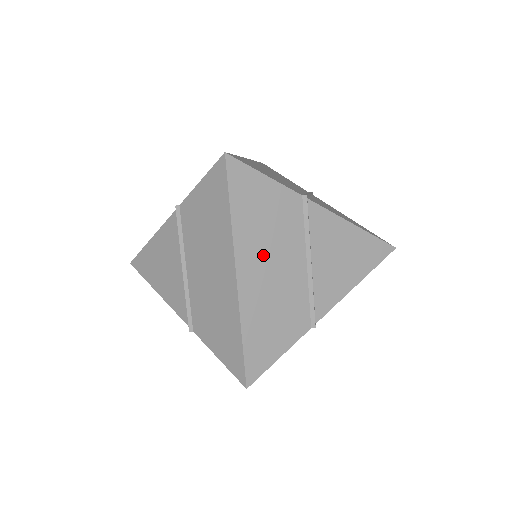
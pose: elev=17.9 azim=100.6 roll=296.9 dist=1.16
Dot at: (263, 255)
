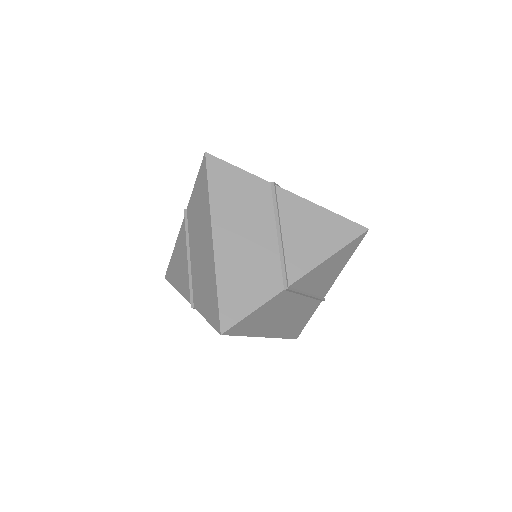
Dot at: (236, 225)
